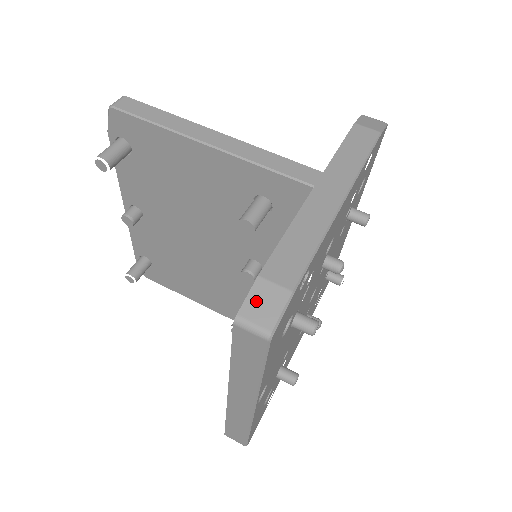
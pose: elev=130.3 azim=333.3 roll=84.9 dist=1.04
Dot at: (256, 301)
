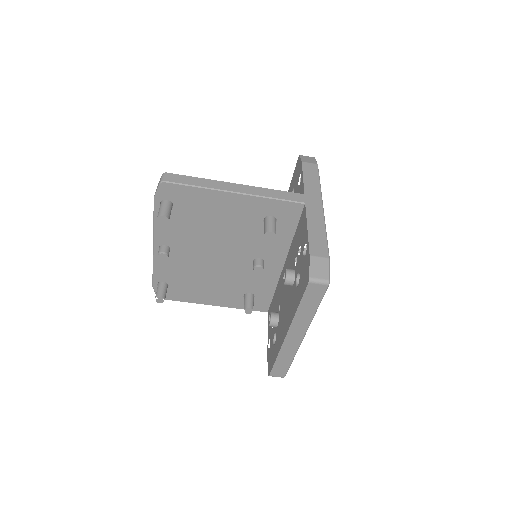
Dot at: (315, 268)
